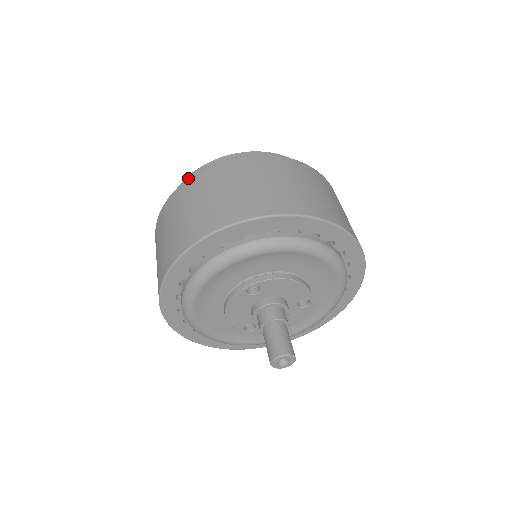
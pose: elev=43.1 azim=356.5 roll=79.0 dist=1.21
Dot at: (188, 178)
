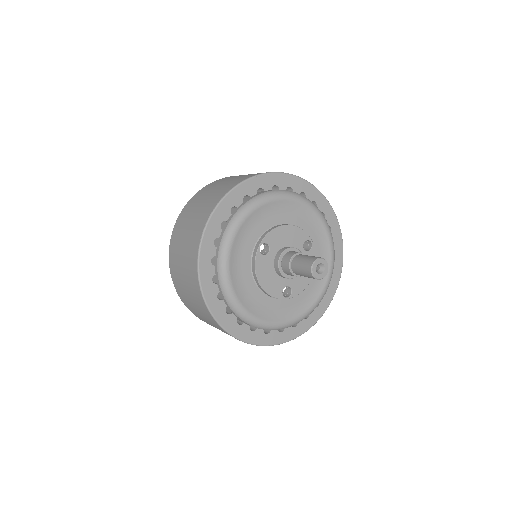
Dot at: (173, 229)
